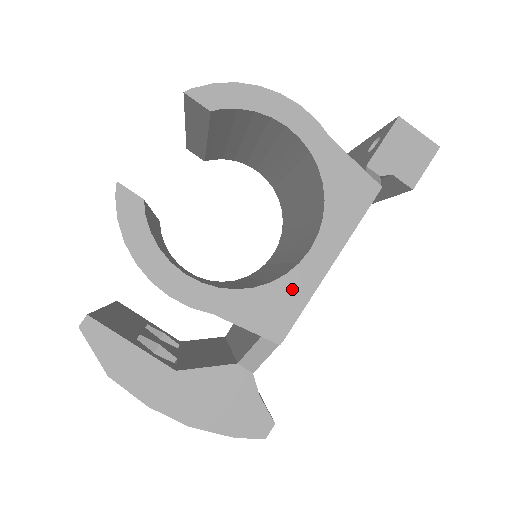
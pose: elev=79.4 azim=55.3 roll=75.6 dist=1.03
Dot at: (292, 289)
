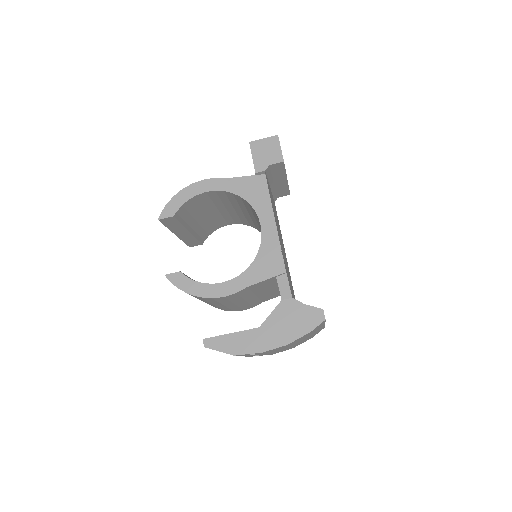
Dot at: (269, 247)
